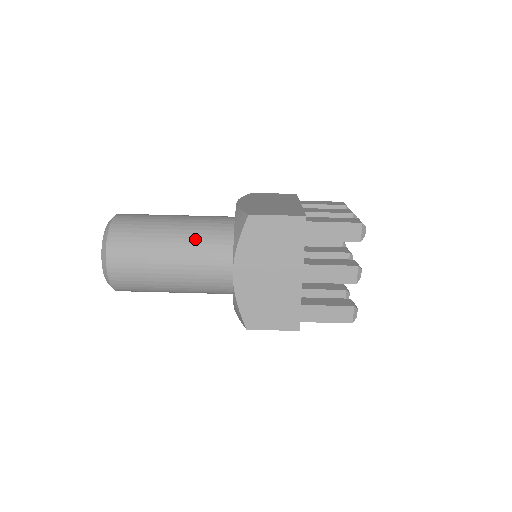
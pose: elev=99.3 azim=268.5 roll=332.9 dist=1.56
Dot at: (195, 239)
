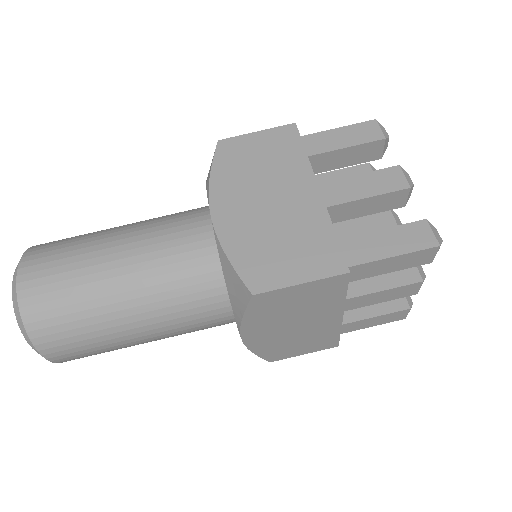
Dot at: (166, 300)
